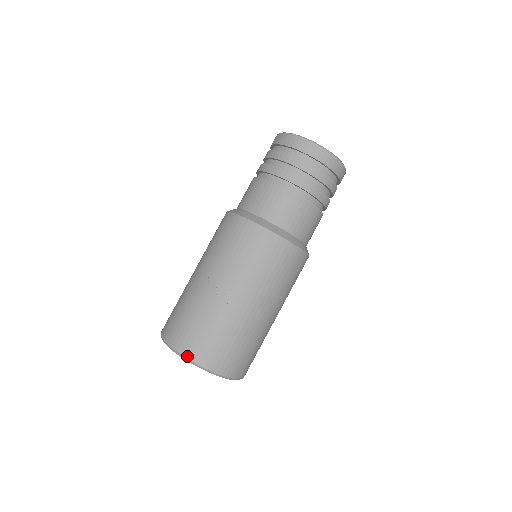
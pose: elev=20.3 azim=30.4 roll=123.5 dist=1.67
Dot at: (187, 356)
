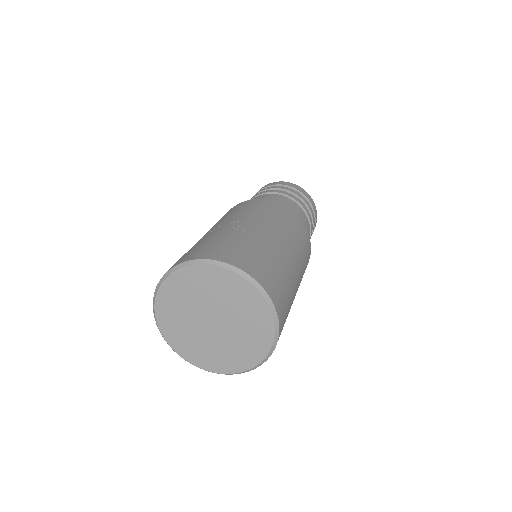
Dot at: (194, 258)
